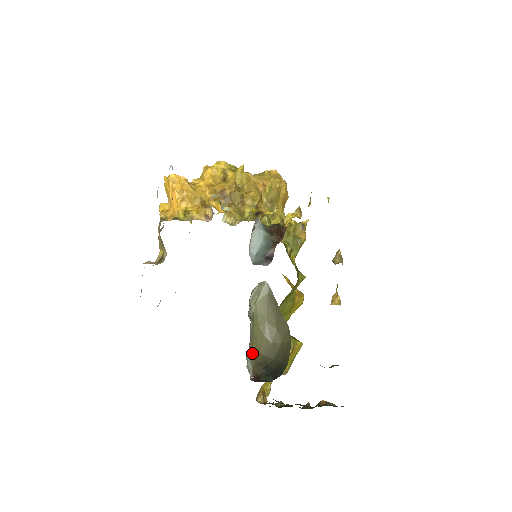
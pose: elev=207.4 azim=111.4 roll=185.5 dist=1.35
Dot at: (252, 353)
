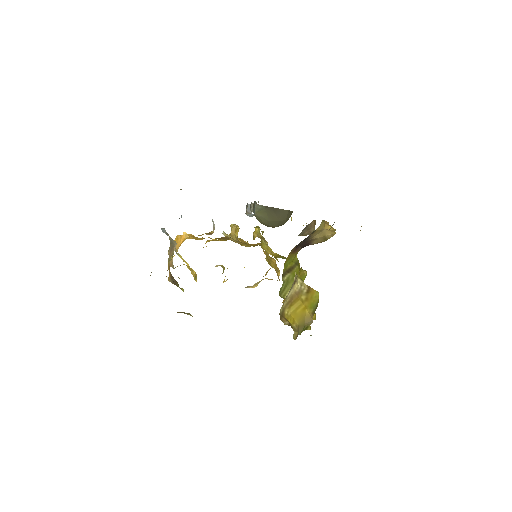
Dot at: occluded
